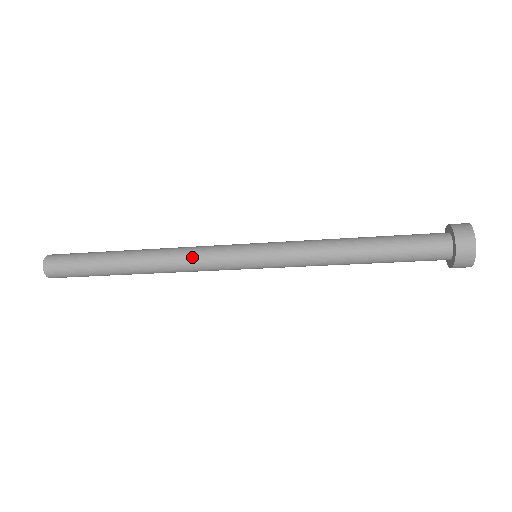
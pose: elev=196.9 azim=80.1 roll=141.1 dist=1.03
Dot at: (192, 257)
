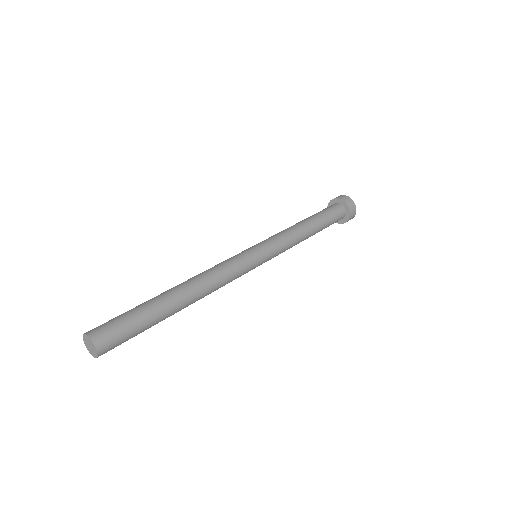
Dot at: (226, 274)
